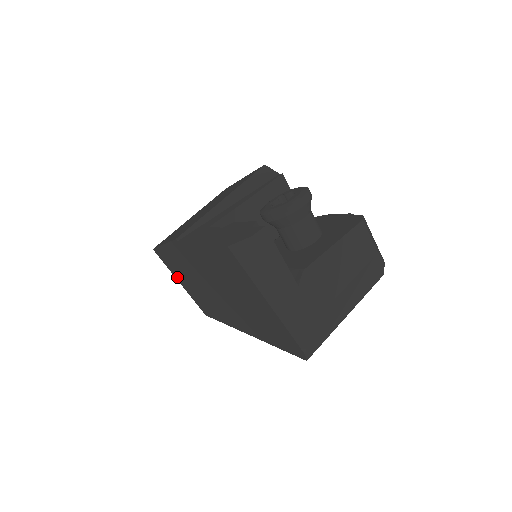
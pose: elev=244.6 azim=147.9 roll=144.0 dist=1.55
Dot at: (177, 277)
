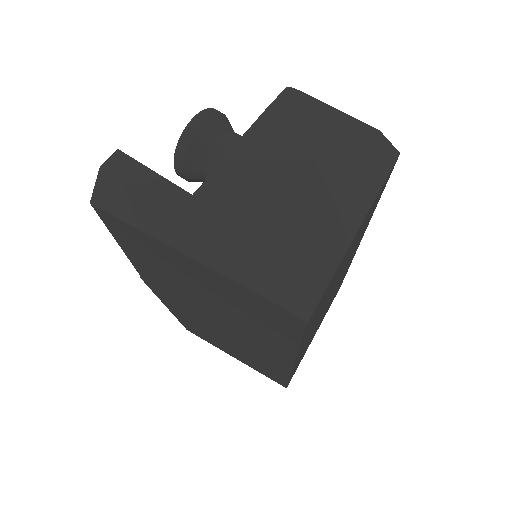
Dot at: (224, 350)
